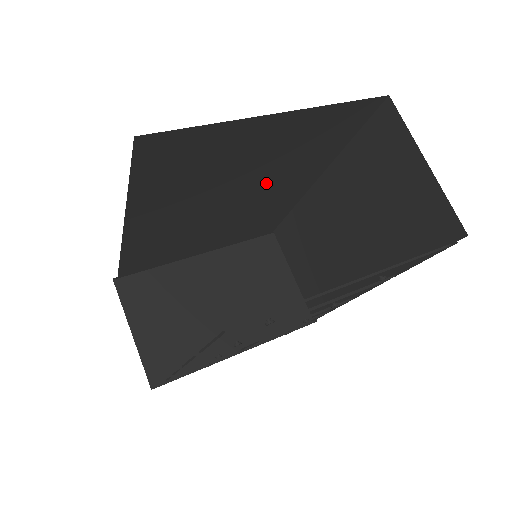
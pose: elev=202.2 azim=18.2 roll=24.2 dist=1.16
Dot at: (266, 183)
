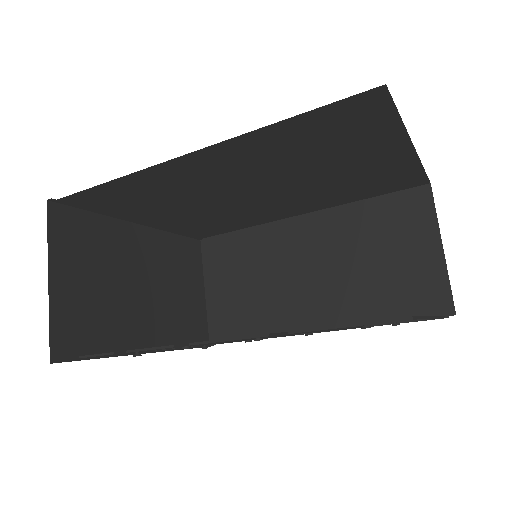
Dot at: (296, 193)
